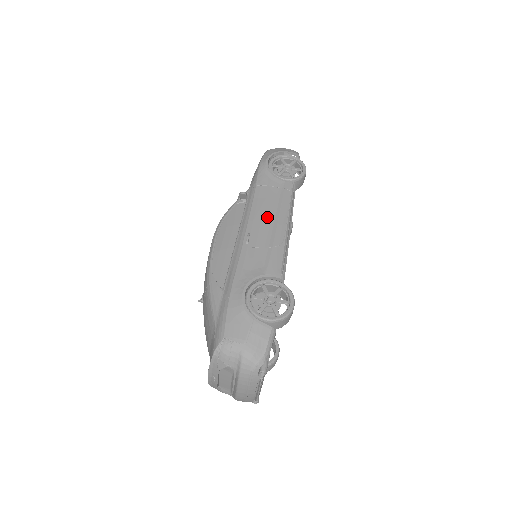
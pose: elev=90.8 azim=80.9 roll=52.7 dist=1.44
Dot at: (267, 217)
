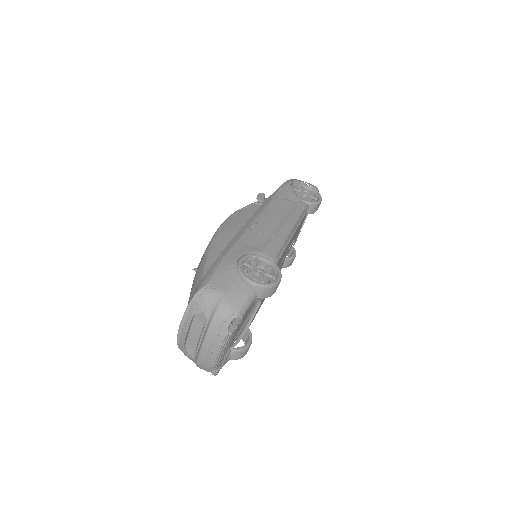
Dot at: (277, 217)
